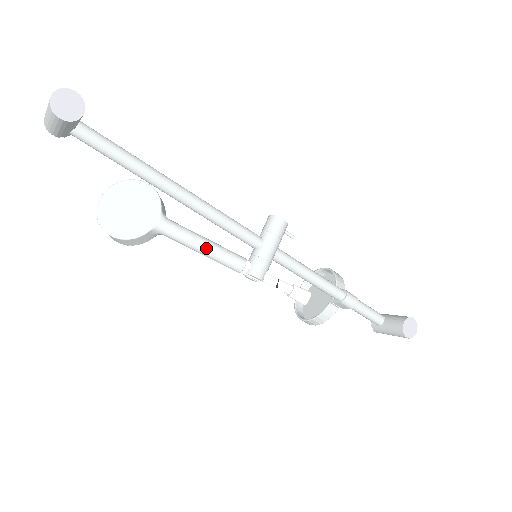
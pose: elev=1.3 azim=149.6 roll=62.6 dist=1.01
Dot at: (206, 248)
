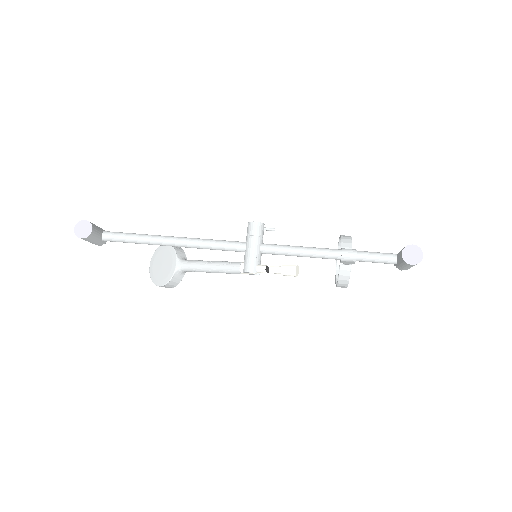
Dot at: (211, 268)
